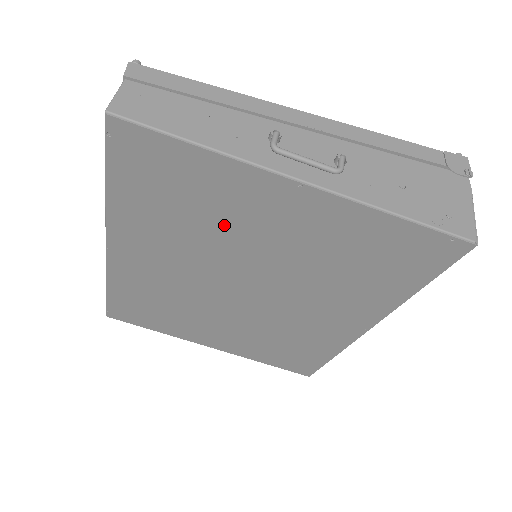
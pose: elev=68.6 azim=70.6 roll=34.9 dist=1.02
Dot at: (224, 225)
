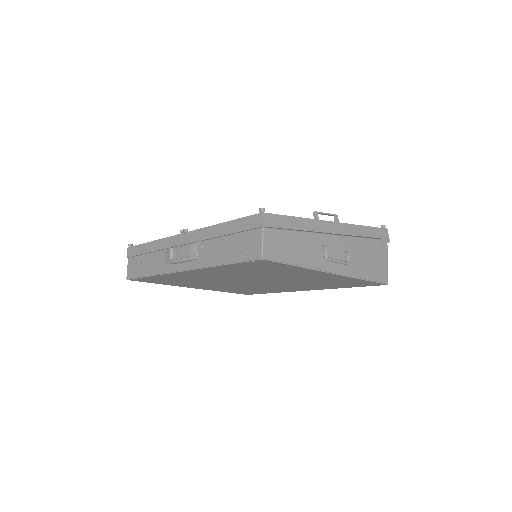
Dot at: (276, 275)
